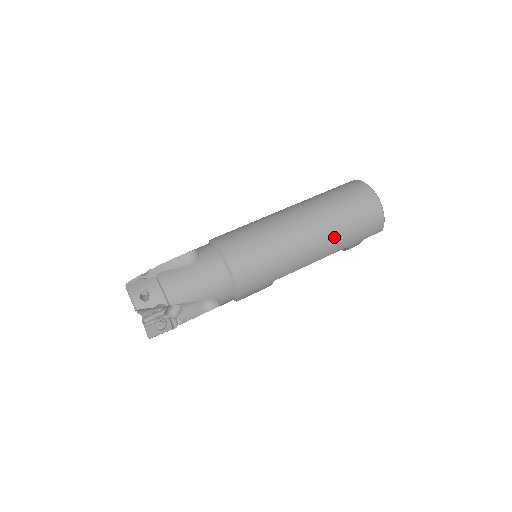
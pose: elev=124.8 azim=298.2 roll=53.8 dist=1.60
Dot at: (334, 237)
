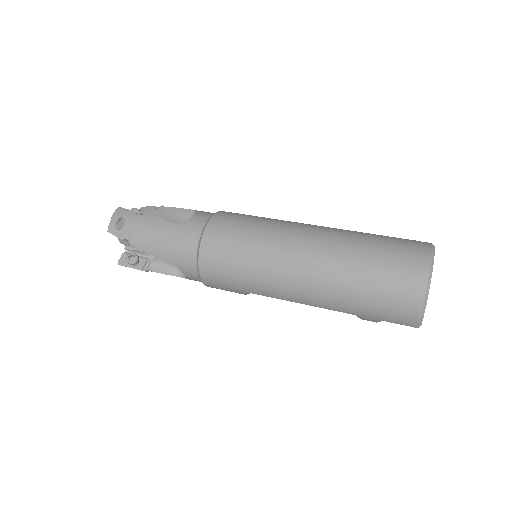
Dot at: (334, 291)
